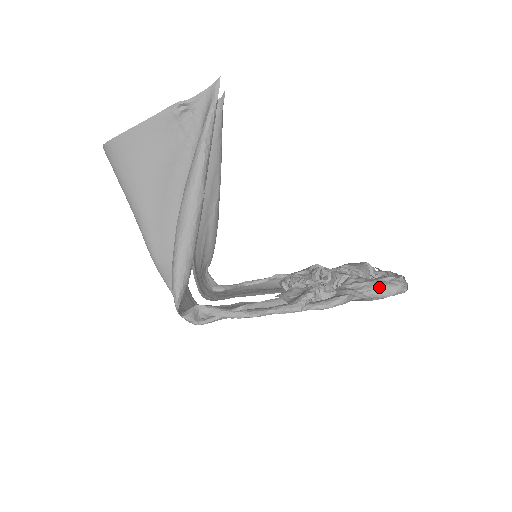
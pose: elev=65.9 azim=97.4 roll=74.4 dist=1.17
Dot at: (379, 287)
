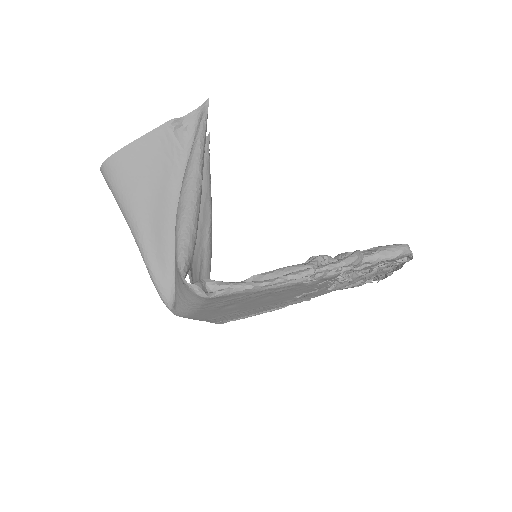
Dot at: (386, 248)
